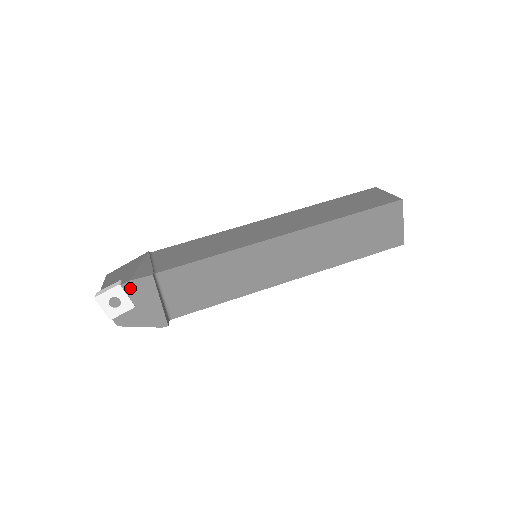
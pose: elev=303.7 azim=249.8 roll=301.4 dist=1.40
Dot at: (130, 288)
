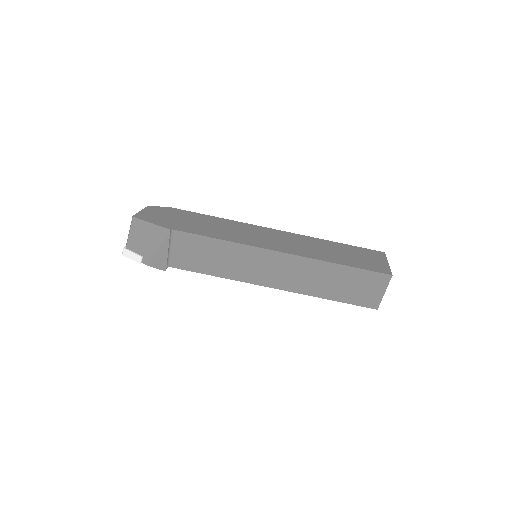
Dot at: occluded
